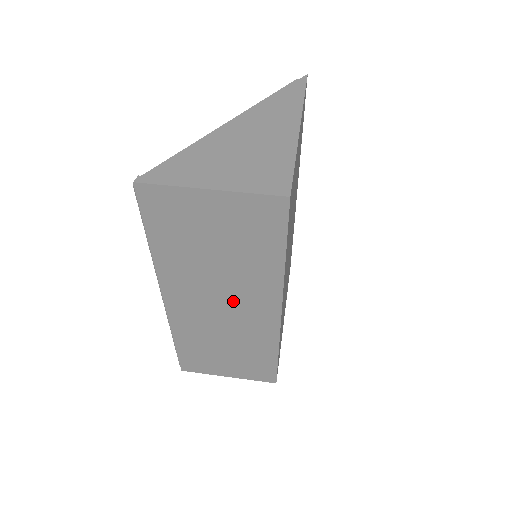
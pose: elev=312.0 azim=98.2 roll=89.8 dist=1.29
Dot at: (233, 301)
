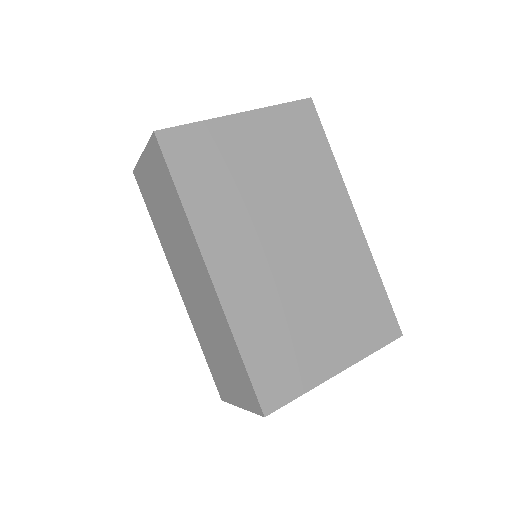
Dot at: (191, 270)
